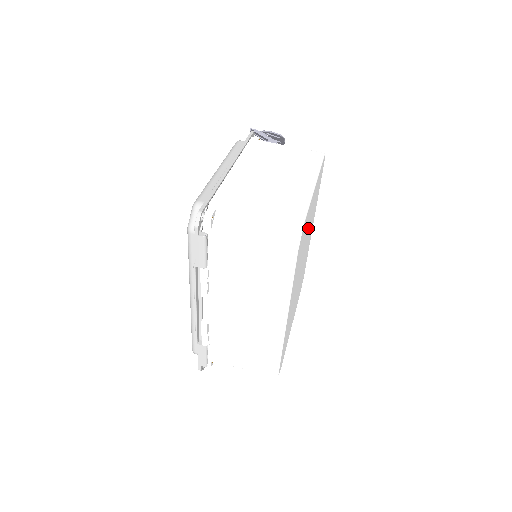
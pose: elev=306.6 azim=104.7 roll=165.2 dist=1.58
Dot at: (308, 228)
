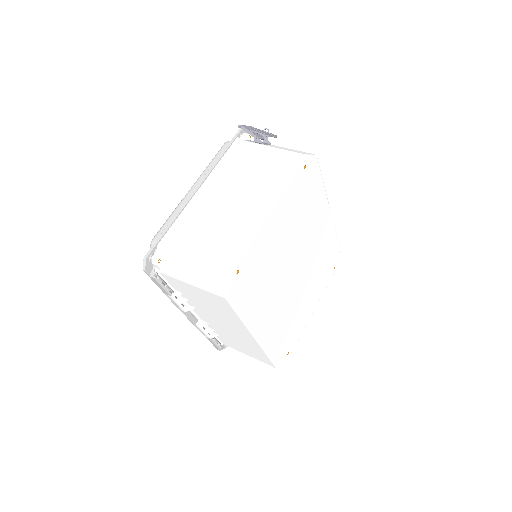
Dot at: (285, 242)
